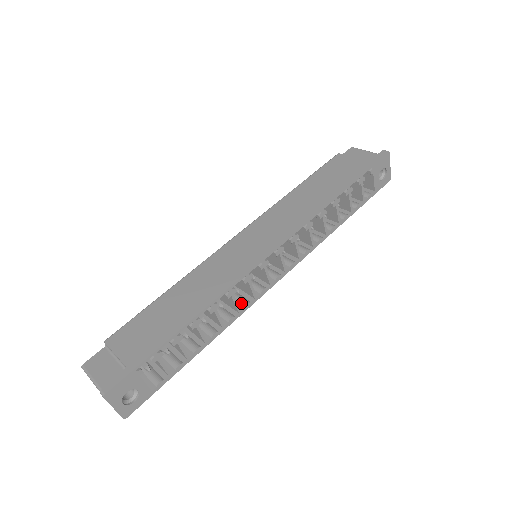
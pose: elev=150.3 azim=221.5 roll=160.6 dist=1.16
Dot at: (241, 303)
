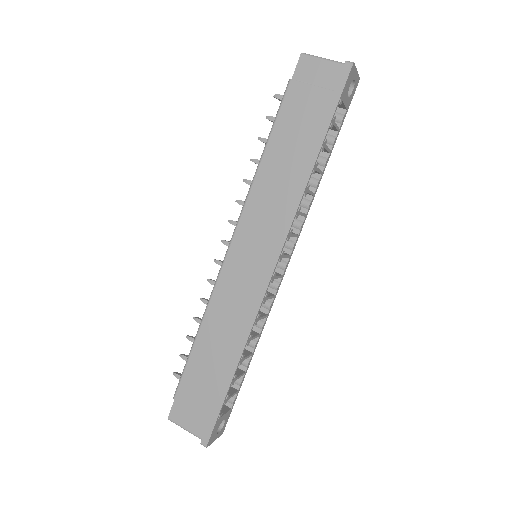
Dot at: (264, 306)
